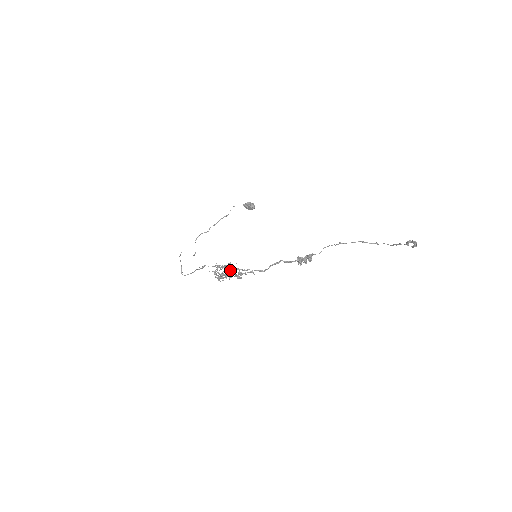
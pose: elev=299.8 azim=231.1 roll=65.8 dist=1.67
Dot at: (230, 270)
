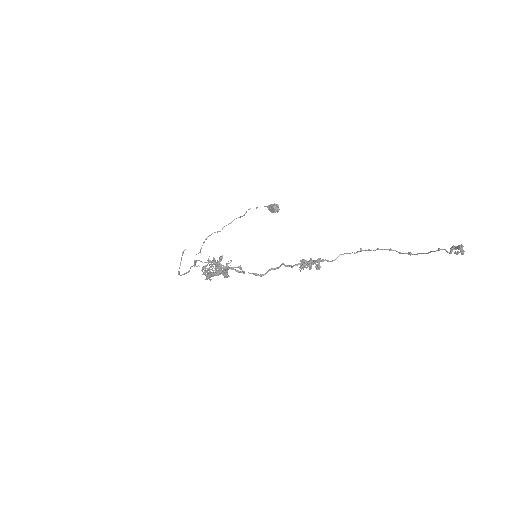
Dot at: occluded
